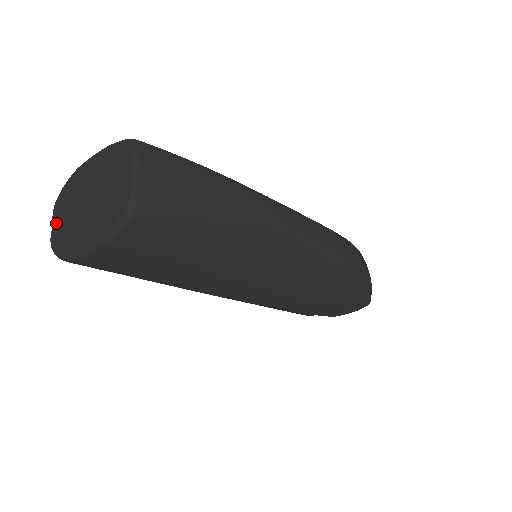
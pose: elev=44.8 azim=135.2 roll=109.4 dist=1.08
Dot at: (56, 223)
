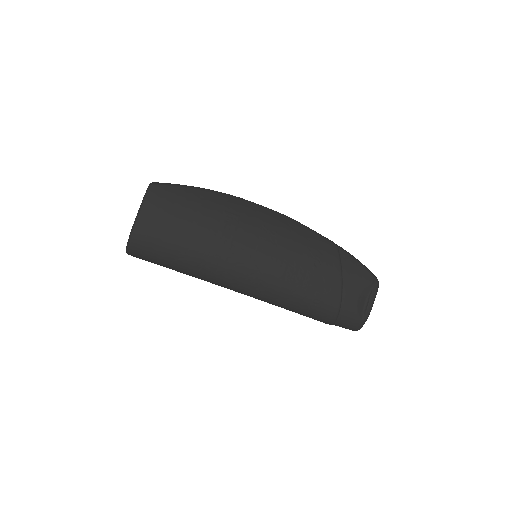
Dot at: occluded
